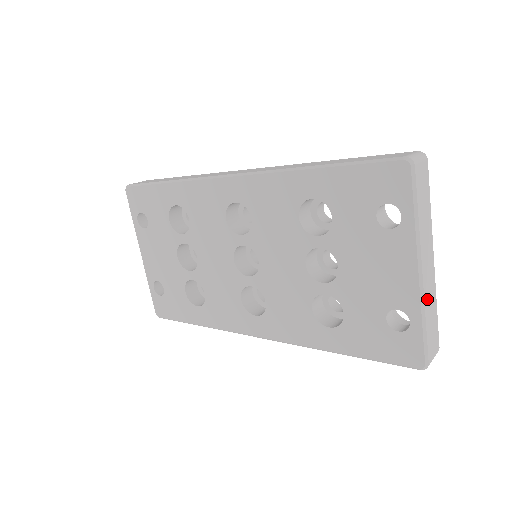
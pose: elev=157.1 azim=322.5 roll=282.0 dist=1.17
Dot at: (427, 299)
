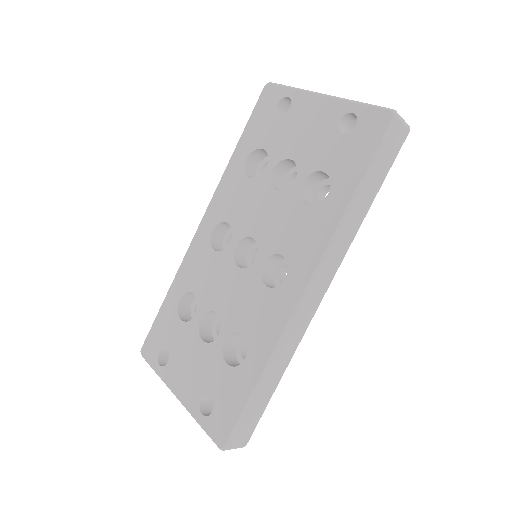
Dot at: occluded
